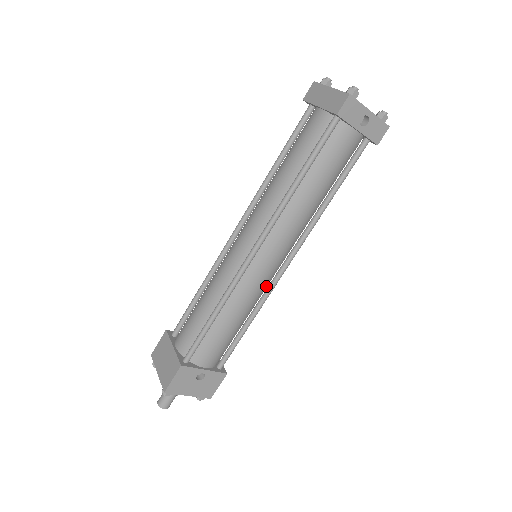
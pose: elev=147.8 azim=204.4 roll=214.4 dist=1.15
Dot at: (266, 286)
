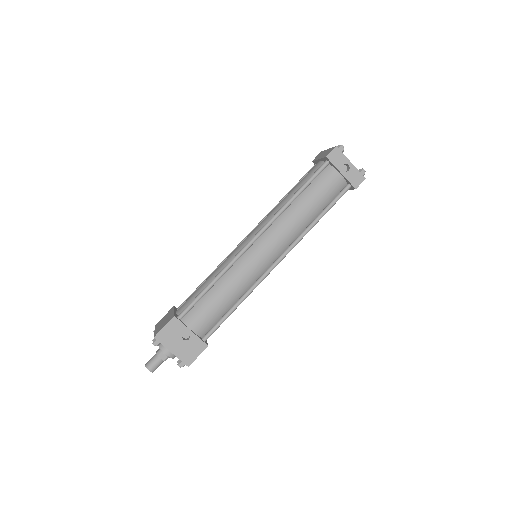
Dot at: (257, 277)
